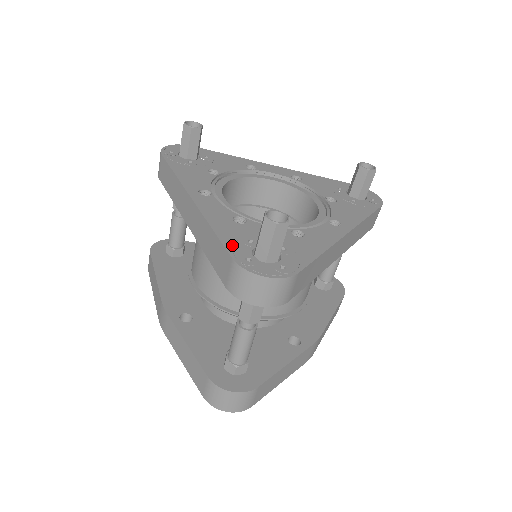
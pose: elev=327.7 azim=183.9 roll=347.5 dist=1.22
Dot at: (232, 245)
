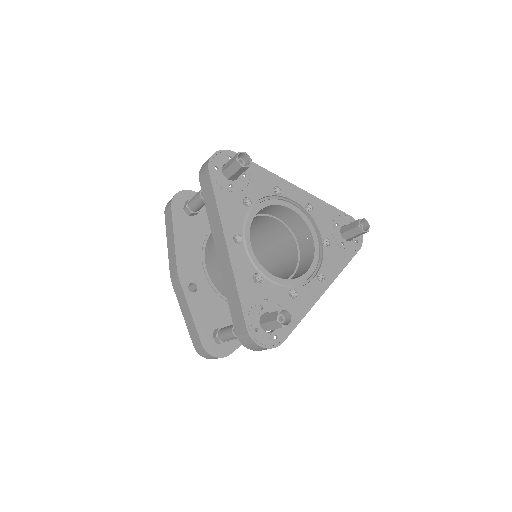
Dot at: (248, 312)
